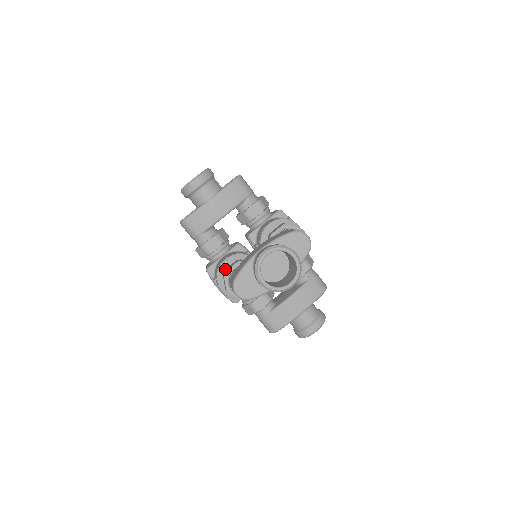
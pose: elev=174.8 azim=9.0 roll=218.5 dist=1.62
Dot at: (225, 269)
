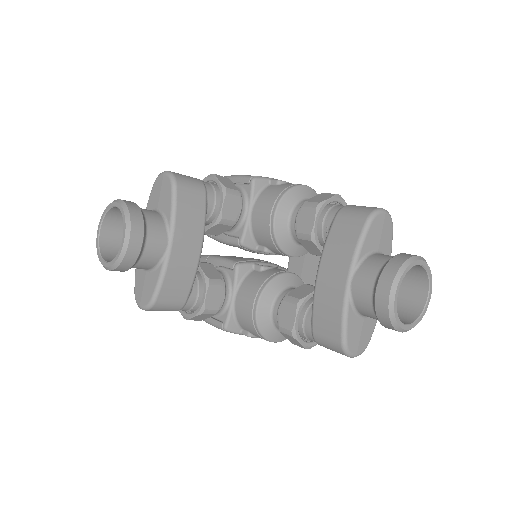
Dot at: (280, 324)
